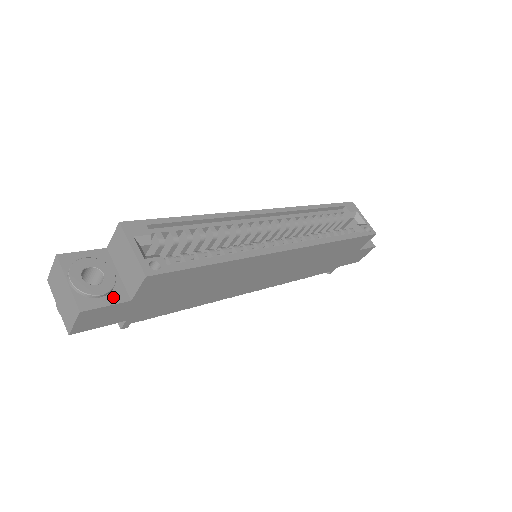
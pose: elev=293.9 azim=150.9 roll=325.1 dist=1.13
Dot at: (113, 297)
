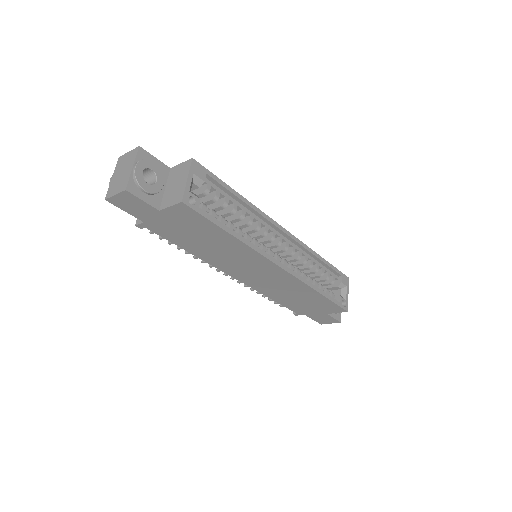
Dot at: (151, 199)
